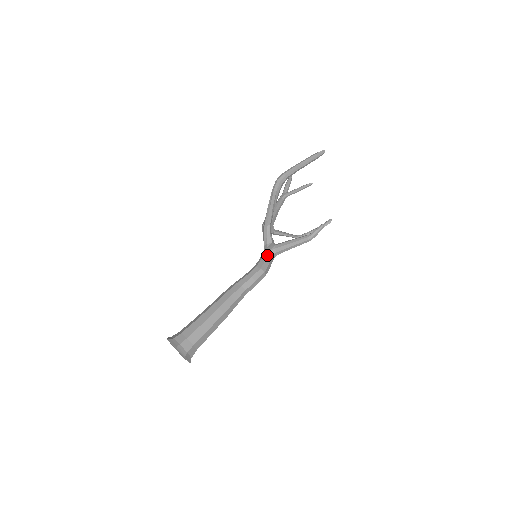
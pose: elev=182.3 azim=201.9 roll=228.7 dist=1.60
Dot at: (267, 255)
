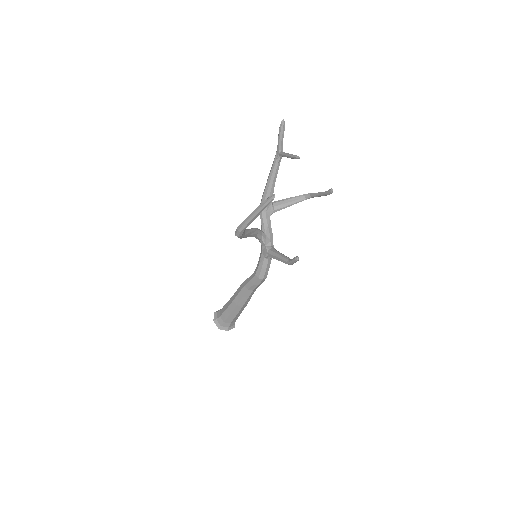
Dot at: (262, 263)
